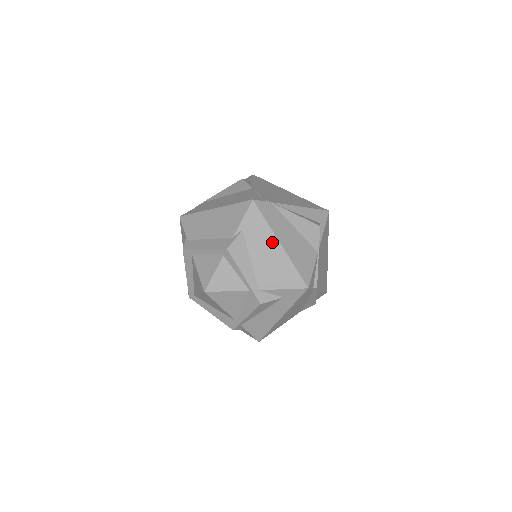
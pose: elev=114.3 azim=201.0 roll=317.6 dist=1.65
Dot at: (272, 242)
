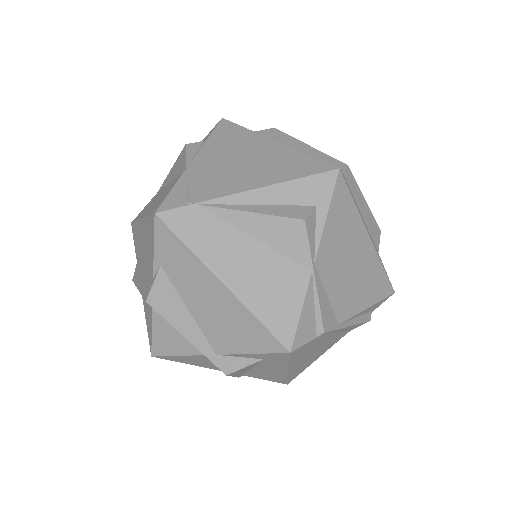
Dot at: (208, 280)
